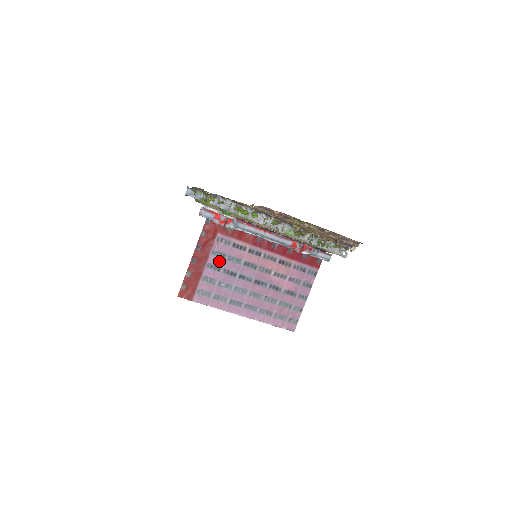
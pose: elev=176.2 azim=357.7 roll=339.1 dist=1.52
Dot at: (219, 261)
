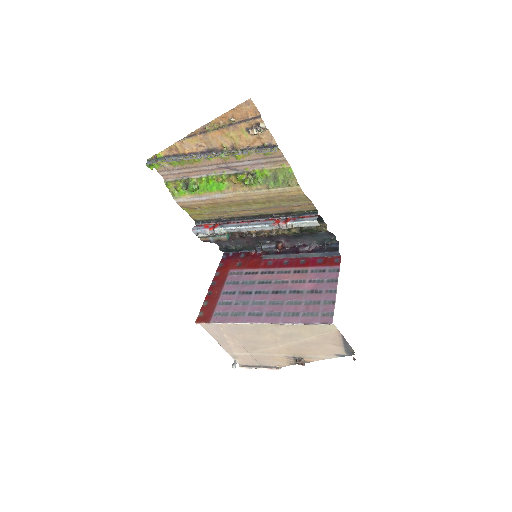
Dot at: (233, 287)
